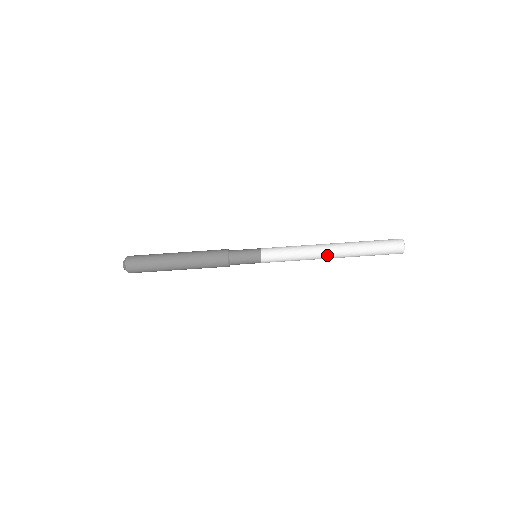
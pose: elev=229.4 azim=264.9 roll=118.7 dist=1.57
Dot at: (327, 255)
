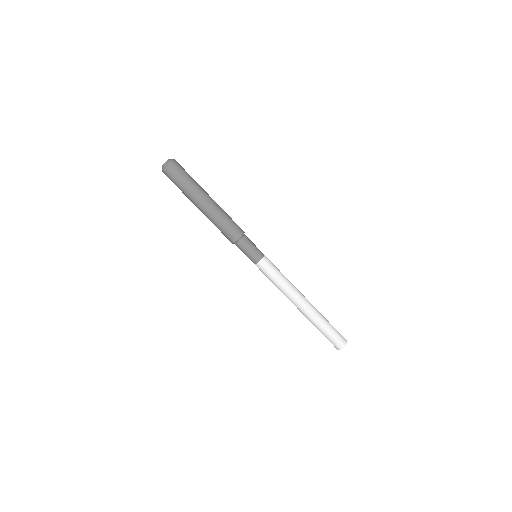
Dot at: (303, 299)
